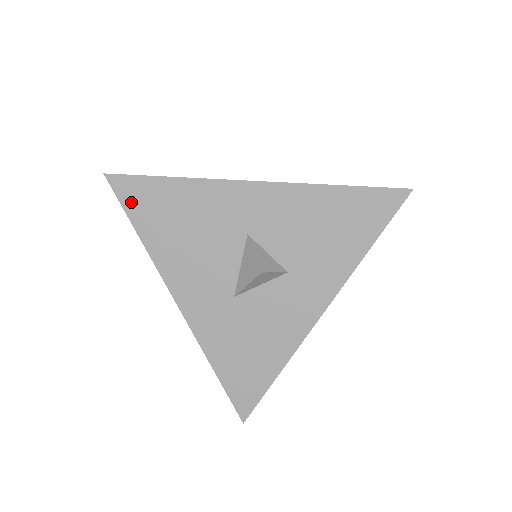
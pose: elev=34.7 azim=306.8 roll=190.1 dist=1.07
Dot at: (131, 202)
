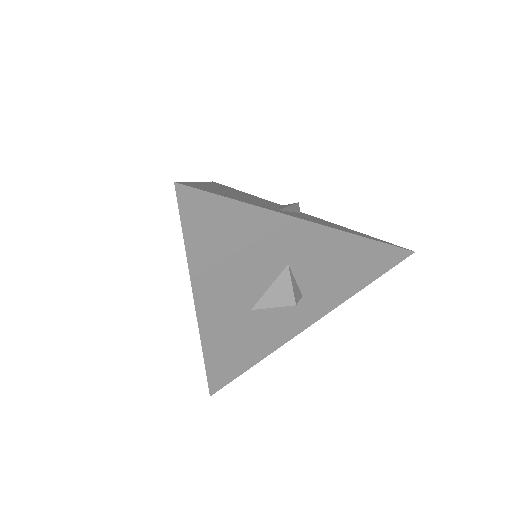
Dot at: (193, 218)
